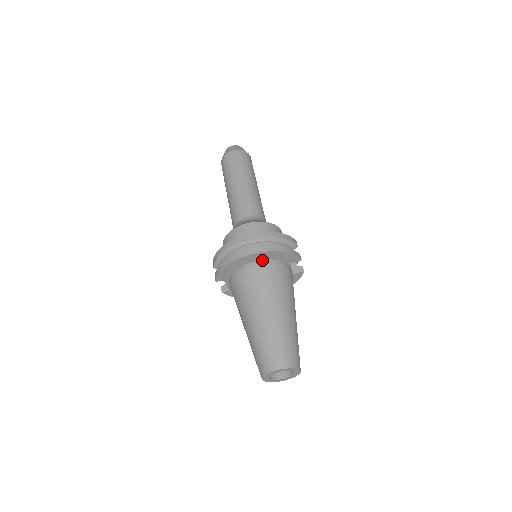
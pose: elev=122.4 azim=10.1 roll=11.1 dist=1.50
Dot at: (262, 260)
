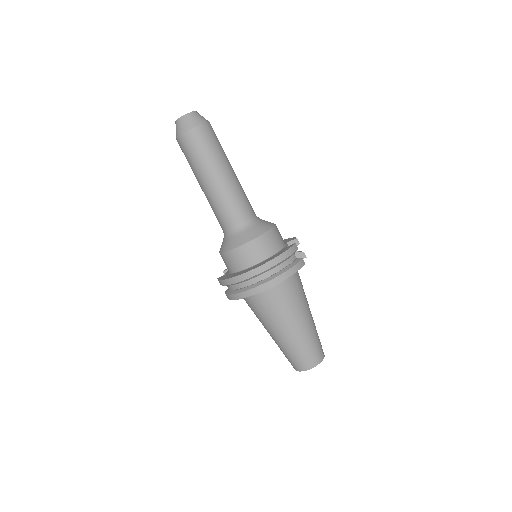
Dot at: occluded
